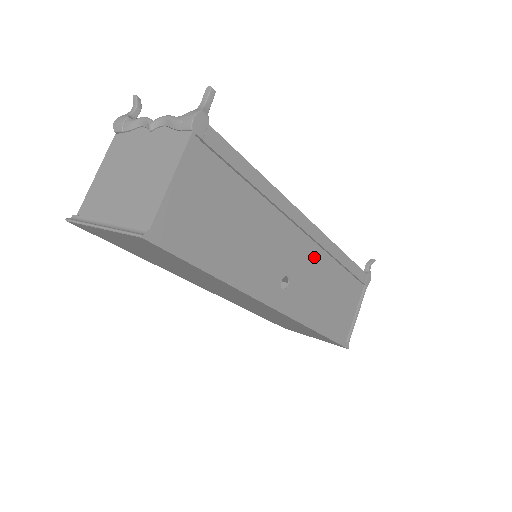
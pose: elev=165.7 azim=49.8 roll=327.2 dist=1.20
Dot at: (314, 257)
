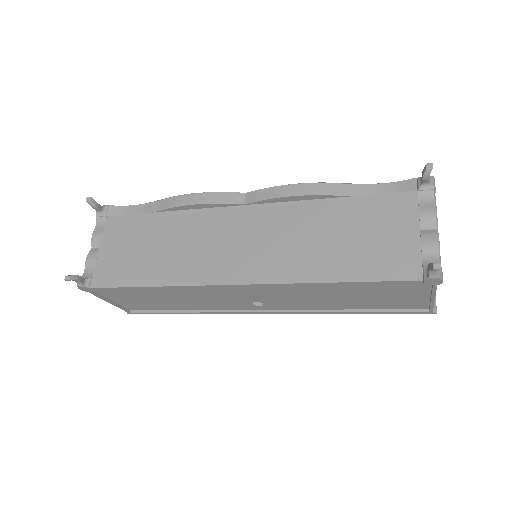
Dot at: (280, 290)
